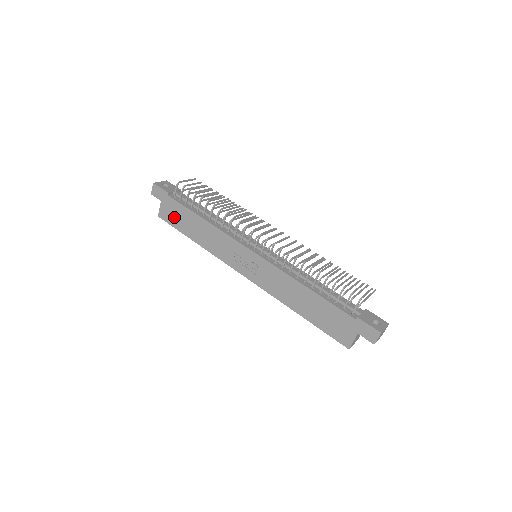
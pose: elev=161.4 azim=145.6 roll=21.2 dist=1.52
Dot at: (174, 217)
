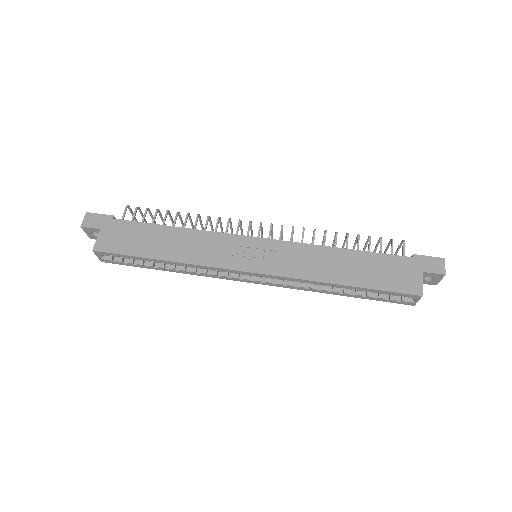
Dot at: (124, 241)
